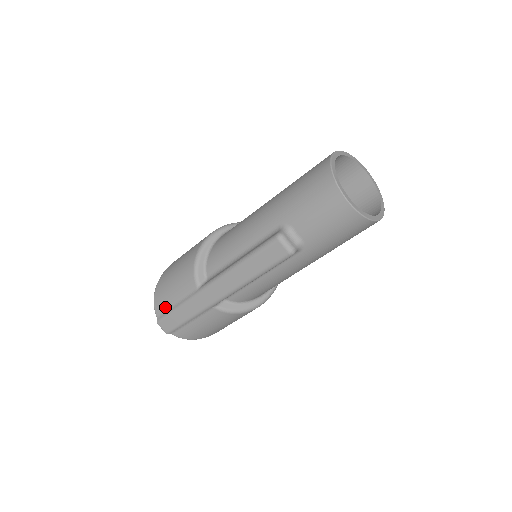
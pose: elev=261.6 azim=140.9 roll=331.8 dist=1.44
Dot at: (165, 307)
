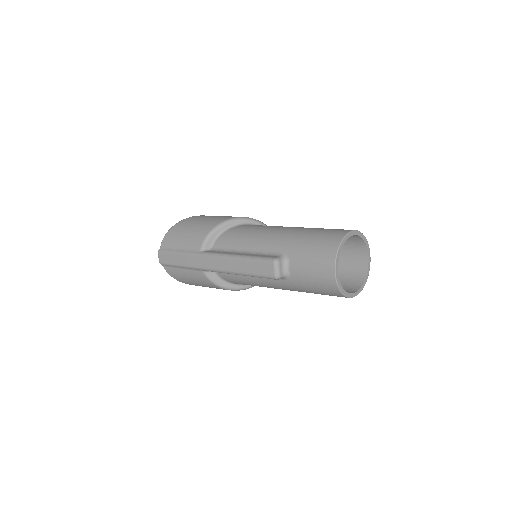
Dot at: (170, 245)
